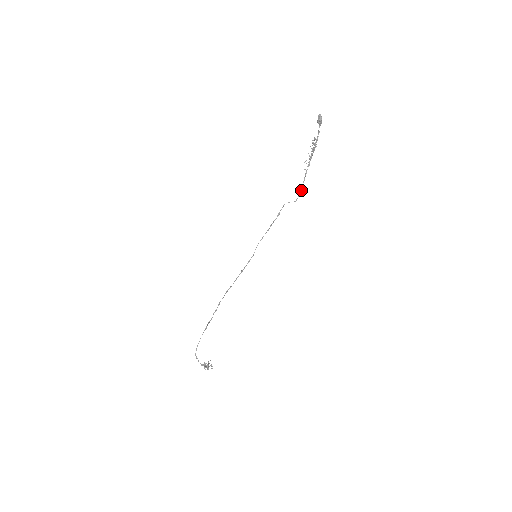
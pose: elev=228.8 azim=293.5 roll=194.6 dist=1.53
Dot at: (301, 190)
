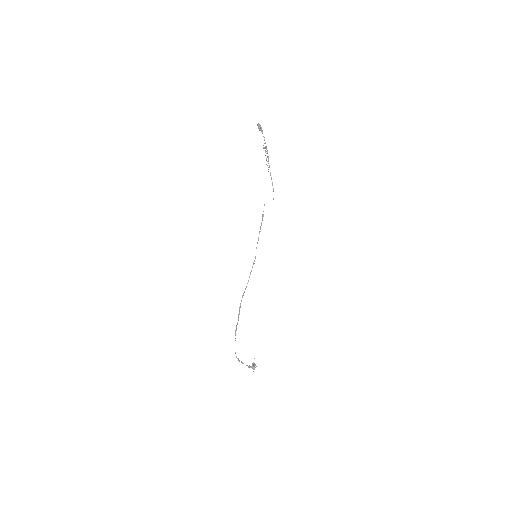
Dot at: (273, 189)
